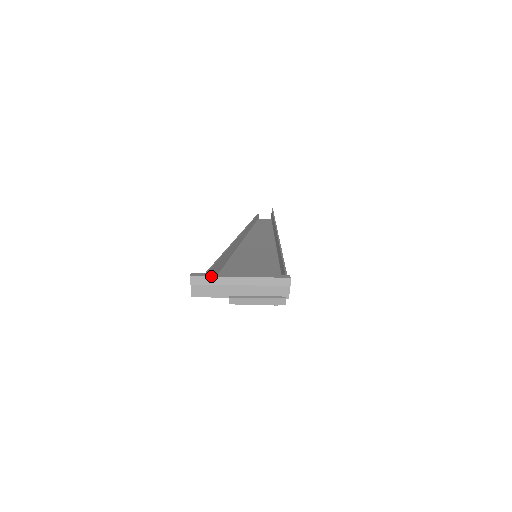
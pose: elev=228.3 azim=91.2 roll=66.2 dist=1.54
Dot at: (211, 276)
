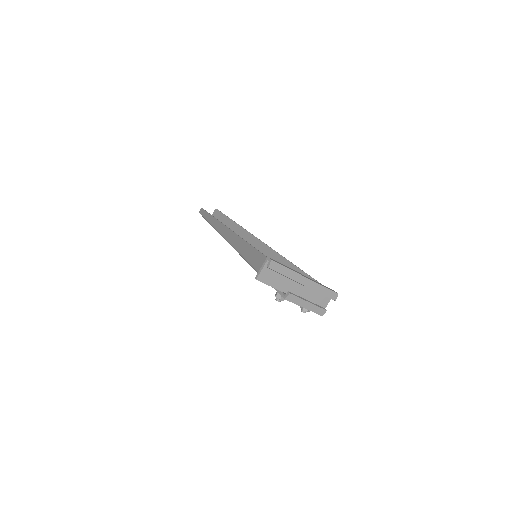
Dot at: (287, 267)
